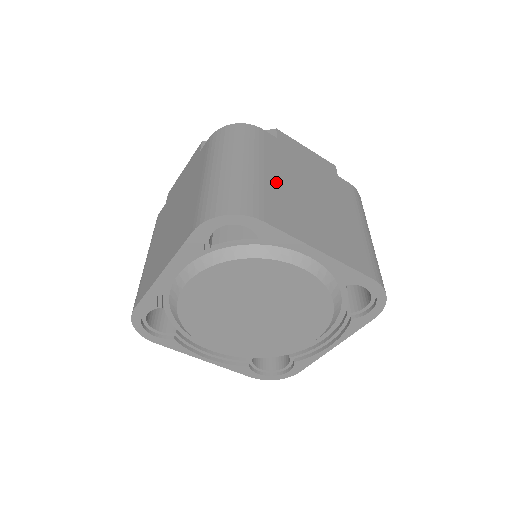
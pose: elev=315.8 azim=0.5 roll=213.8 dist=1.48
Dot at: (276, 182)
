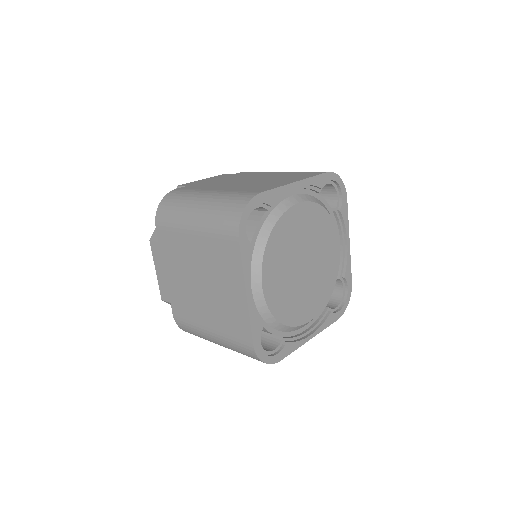
Dot at: occluded
